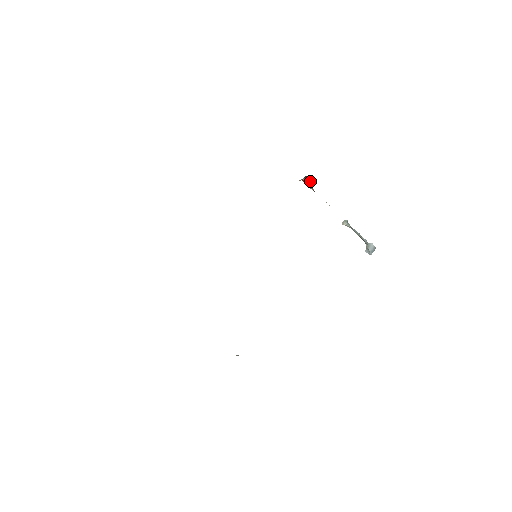
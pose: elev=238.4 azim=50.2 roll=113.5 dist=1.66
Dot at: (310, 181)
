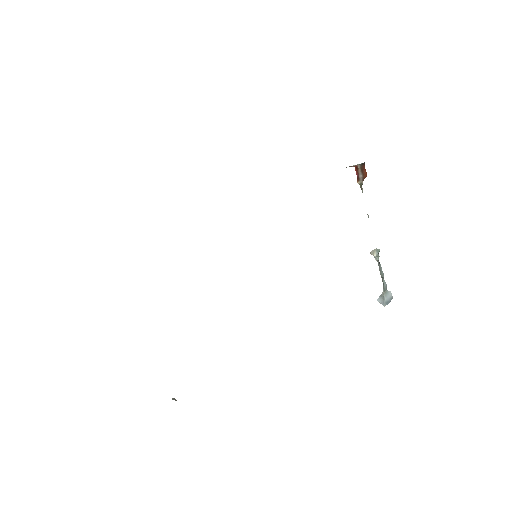
Dot at: (365, 173)
